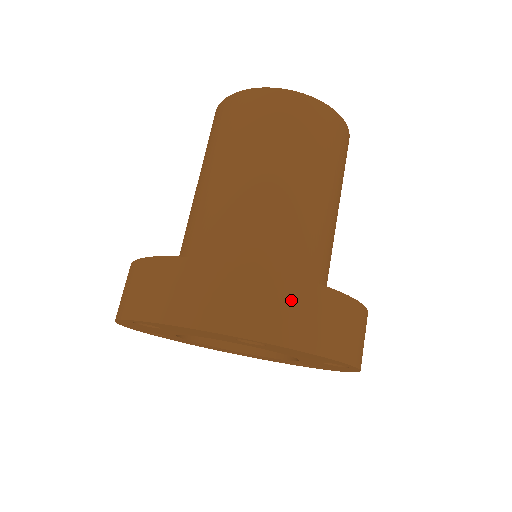
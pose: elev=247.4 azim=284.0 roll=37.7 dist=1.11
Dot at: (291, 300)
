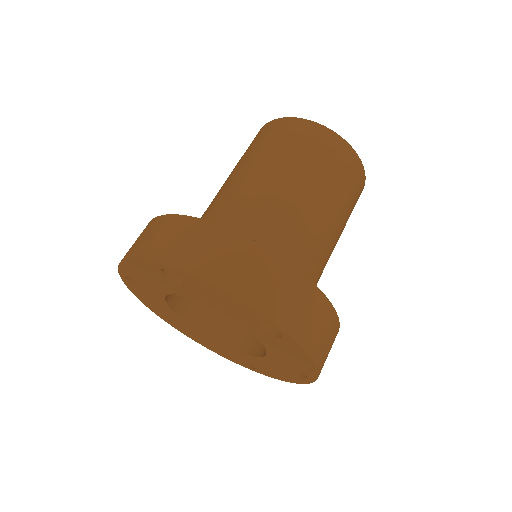
Dot at: (315, 309)
